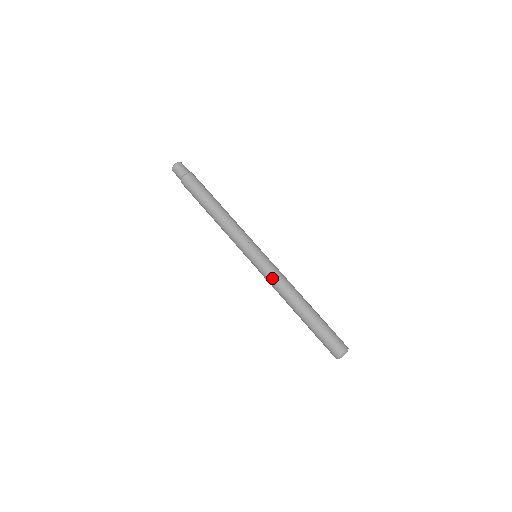
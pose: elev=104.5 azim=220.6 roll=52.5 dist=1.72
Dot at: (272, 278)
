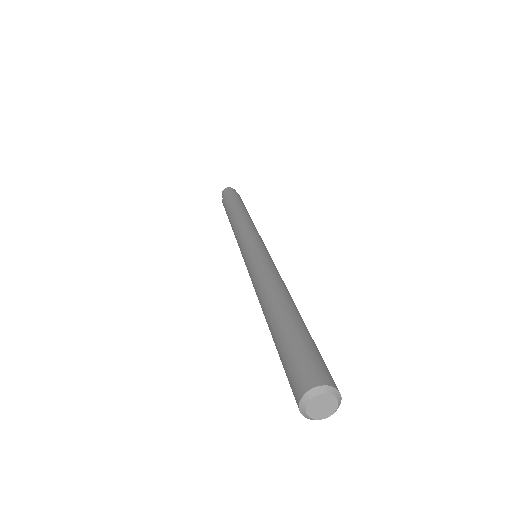
Dot at: (252, 274)
